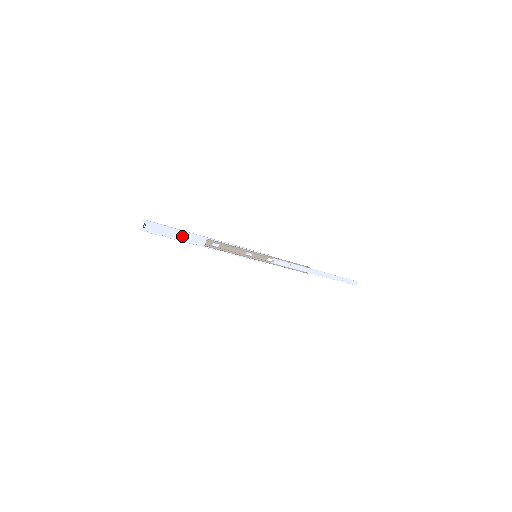
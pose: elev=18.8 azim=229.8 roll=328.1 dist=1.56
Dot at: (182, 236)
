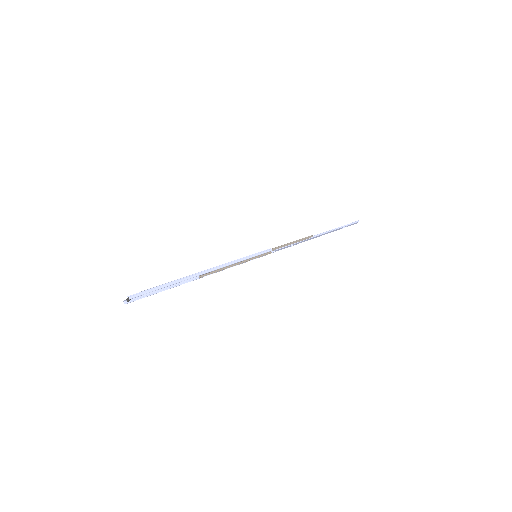
Dot at: occluded
